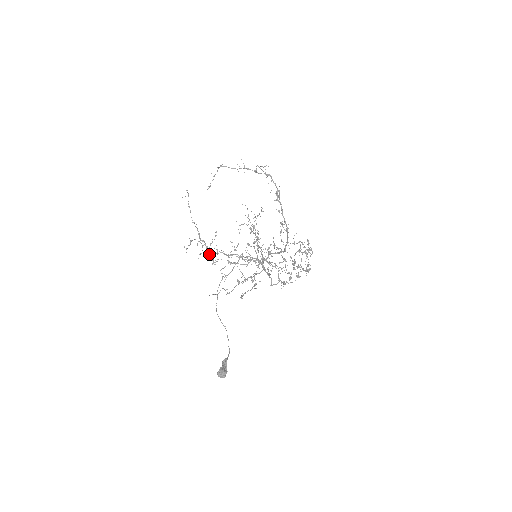
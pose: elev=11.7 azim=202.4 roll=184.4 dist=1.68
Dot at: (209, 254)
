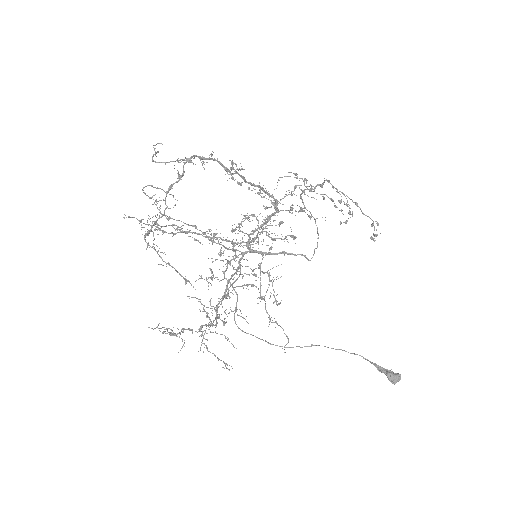
Dot at: occluded
